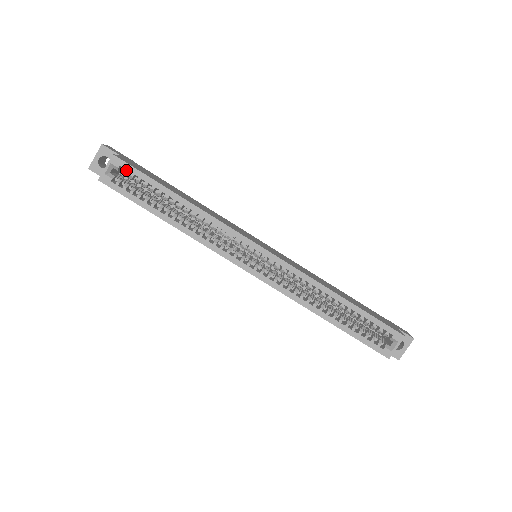
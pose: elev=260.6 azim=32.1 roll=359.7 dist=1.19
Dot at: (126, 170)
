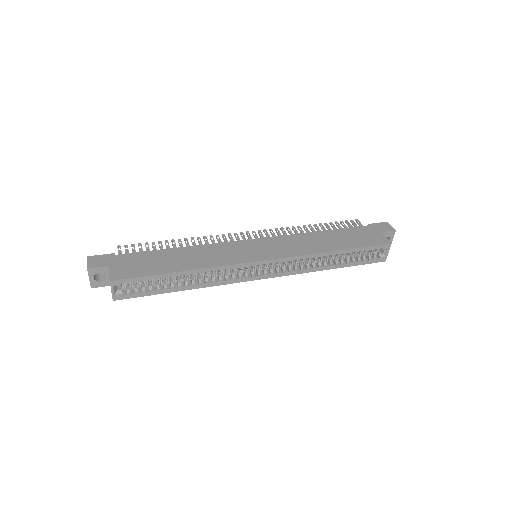
Dot at: (128, 283)
